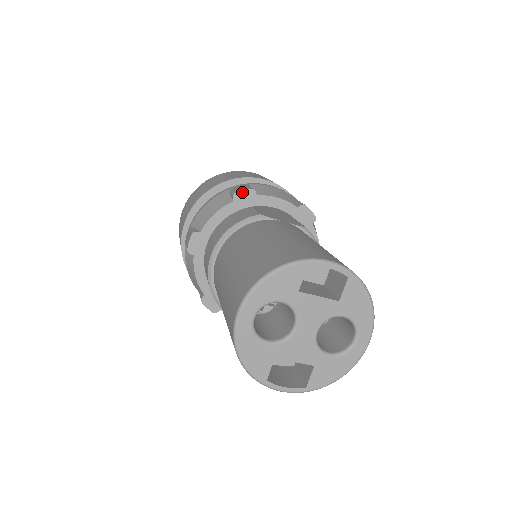
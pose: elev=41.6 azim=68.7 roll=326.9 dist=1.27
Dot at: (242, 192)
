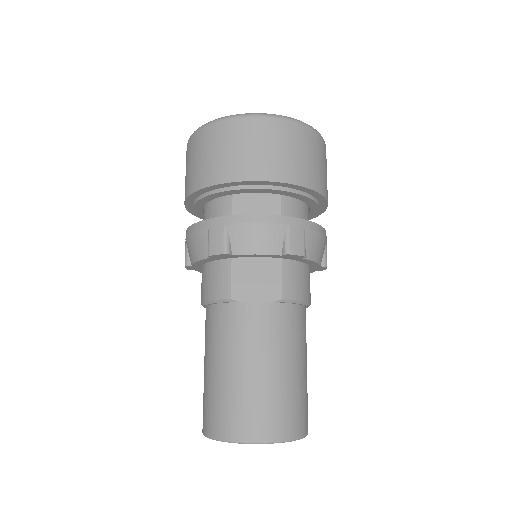
Dot at: (215, 255)
